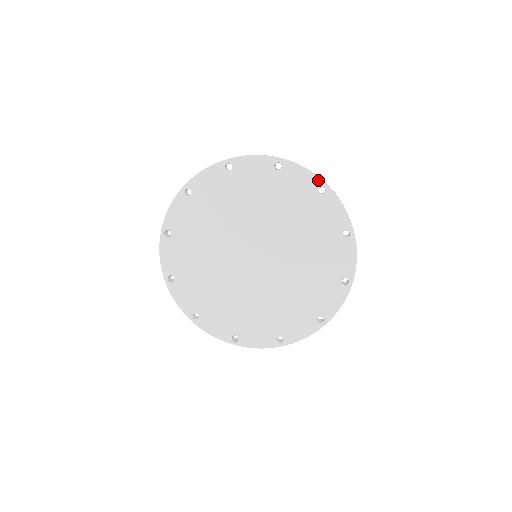
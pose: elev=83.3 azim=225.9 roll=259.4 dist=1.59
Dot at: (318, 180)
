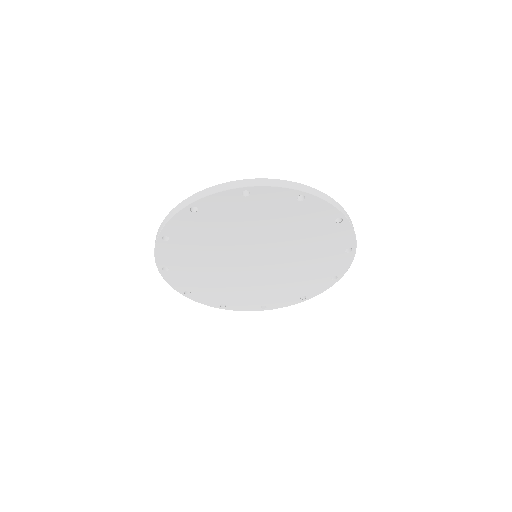
Dot at: (233, 191)
